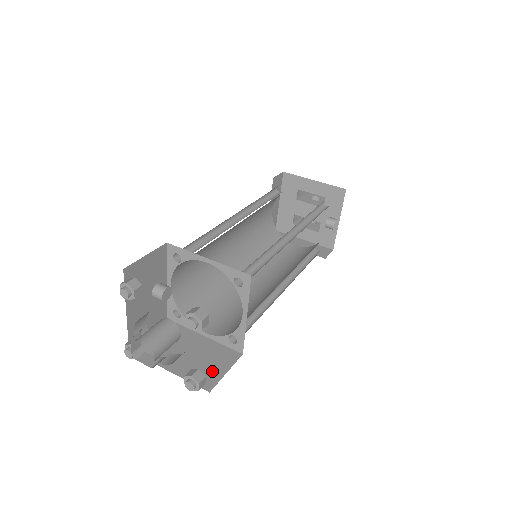
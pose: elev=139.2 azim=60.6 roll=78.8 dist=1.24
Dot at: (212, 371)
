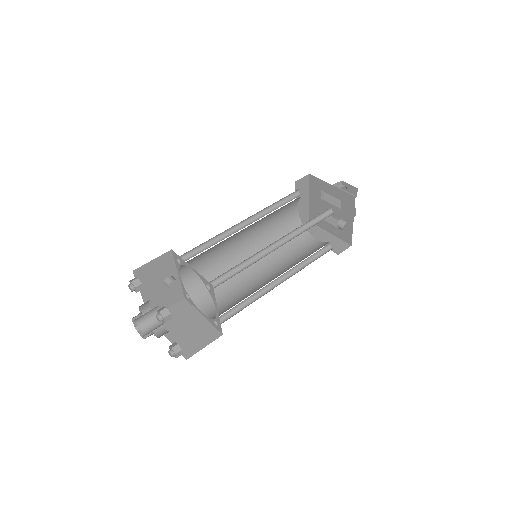
Dot at: (195, 344)
